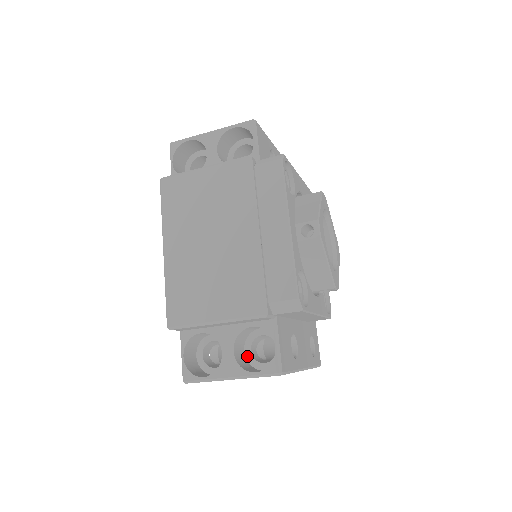
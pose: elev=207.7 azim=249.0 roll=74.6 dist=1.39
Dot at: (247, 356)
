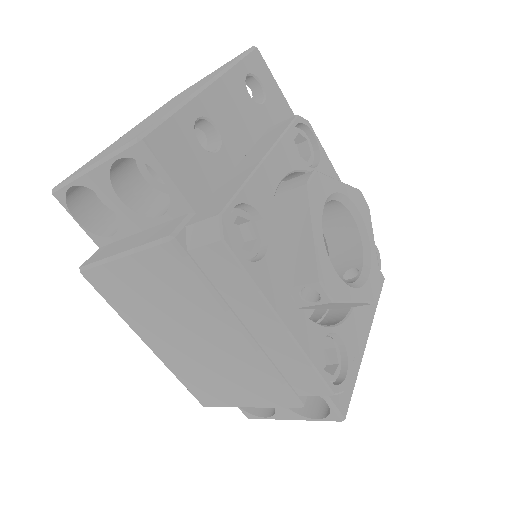
Dot at: occluded
